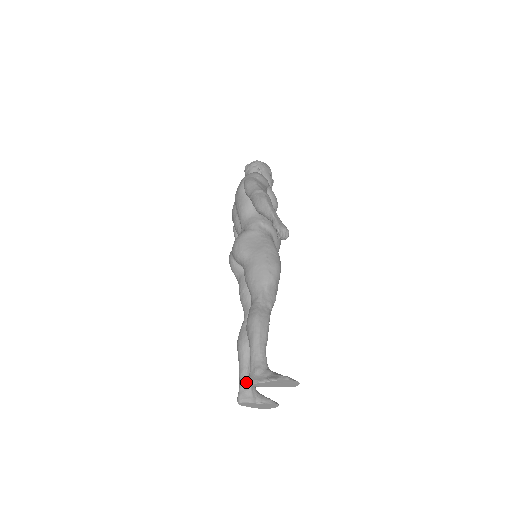
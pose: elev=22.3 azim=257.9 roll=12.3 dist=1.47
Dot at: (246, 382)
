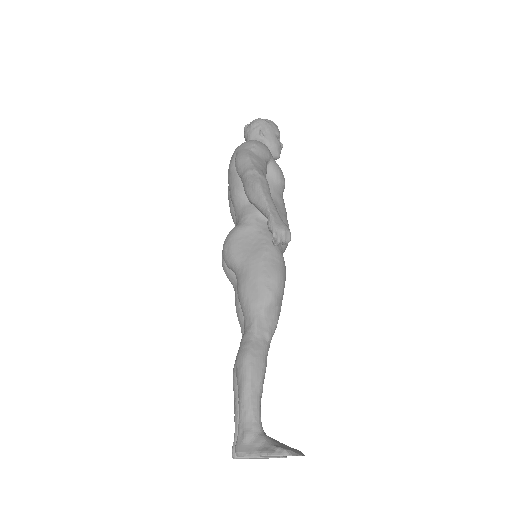
Dot at: occluded
